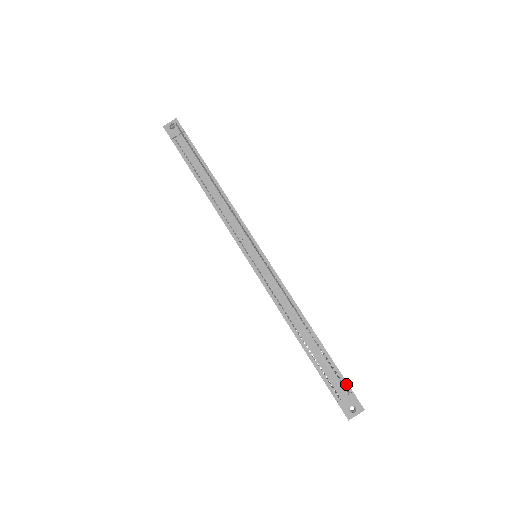
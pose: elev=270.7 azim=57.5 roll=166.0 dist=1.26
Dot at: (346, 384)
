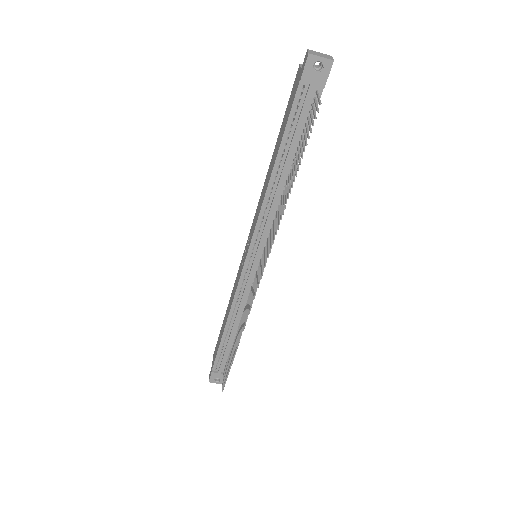
Dot at: occluded
